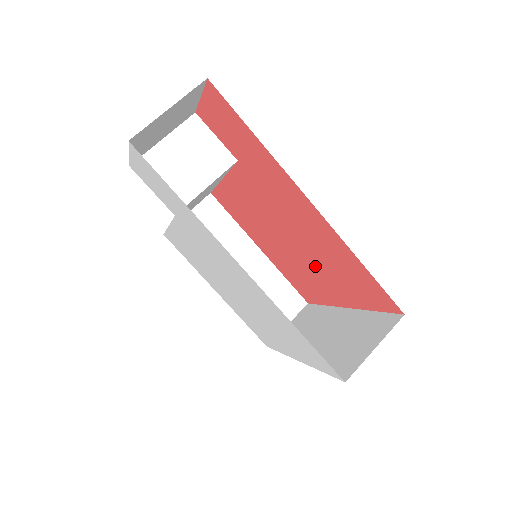
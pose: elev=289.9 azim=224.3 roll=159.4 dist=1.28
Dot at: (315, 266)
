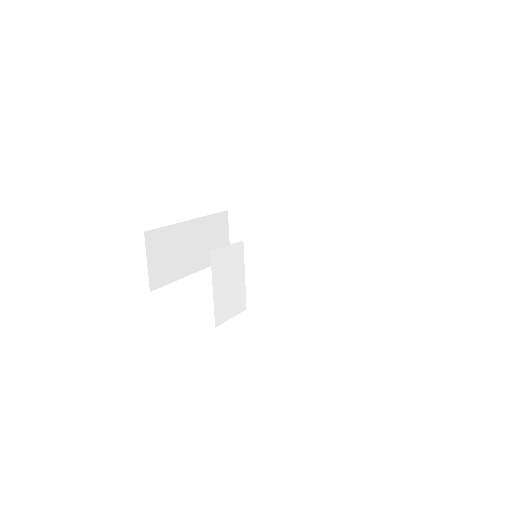
Dot at: occluded
